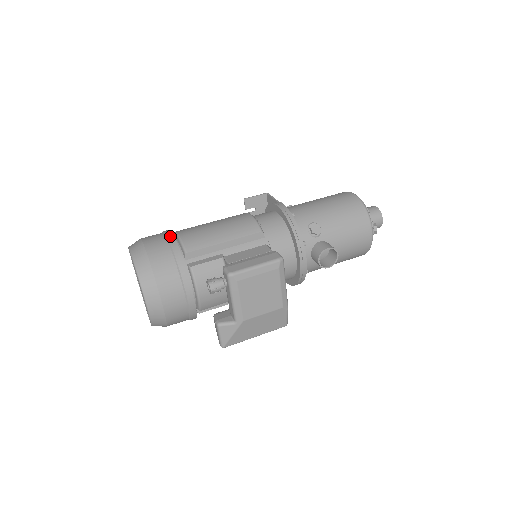
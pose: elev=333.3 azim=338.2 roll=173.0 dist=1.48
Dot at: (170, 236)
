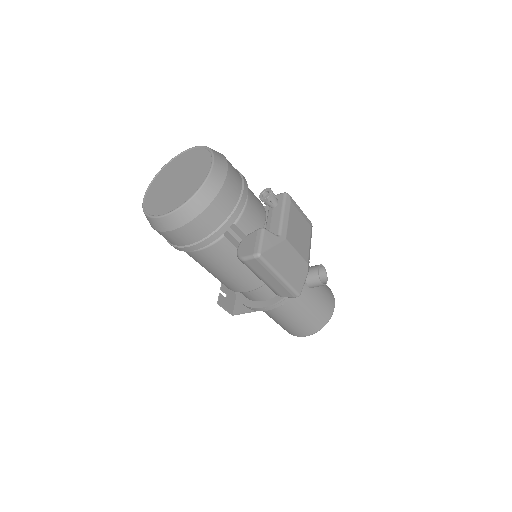
Dot at: occluded
